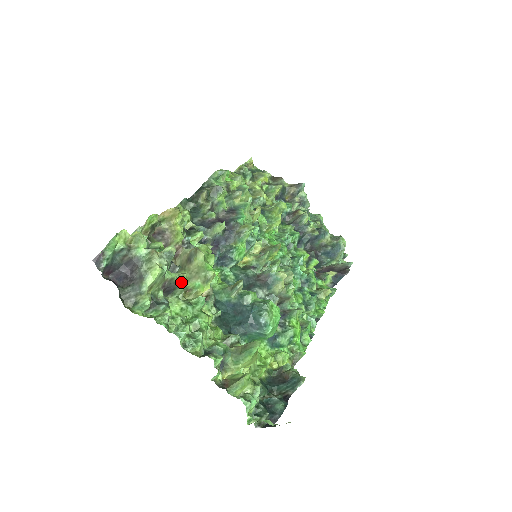
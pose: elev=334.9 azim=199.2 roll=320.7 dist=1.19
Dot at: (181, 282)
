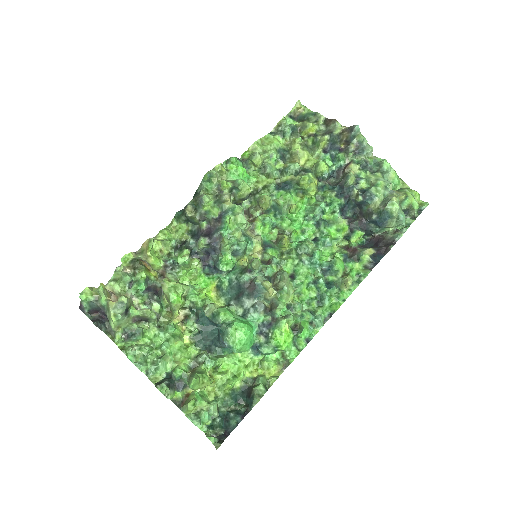
Dot at: (147, 316)
